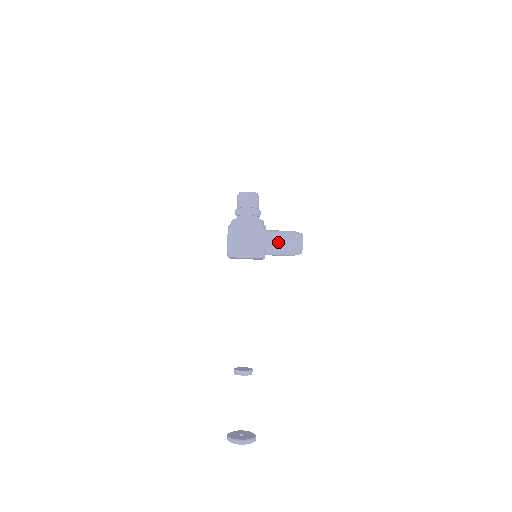
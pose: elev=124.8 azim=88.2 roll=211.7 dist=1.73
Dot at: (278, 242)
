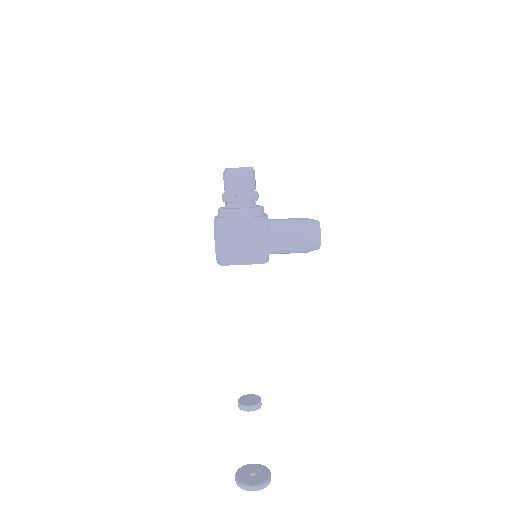
Dot at: (286, 239)
